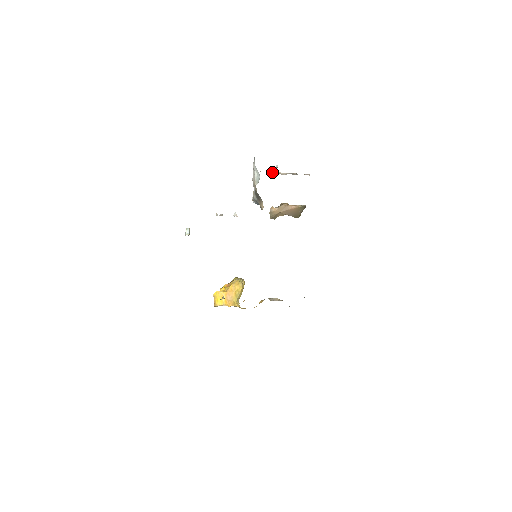
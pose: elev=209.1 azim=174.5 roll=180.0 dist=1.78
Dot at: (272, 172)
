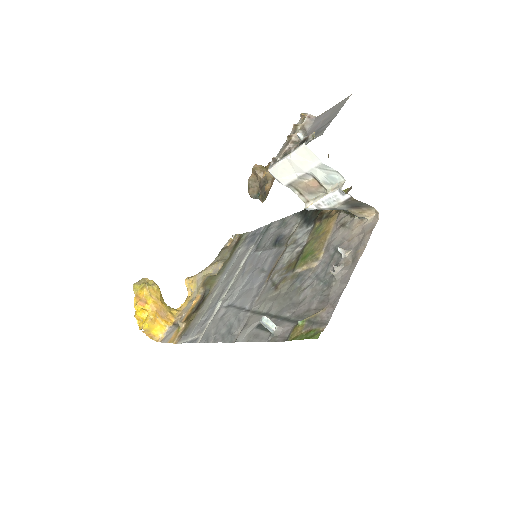
Dot at: (291, 147)
